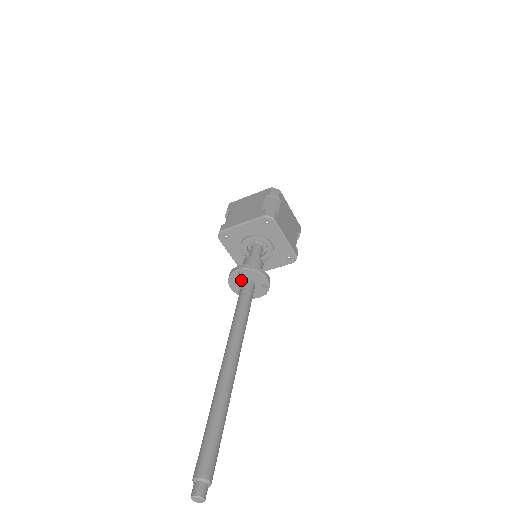
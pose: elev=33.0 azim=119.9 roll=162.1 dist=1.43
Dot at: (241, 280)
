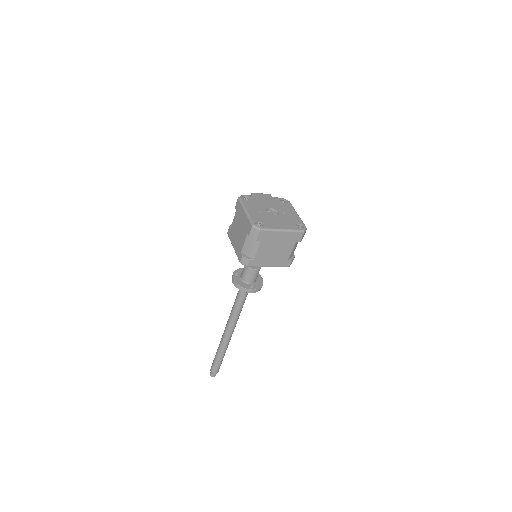
Dot at: occluded
